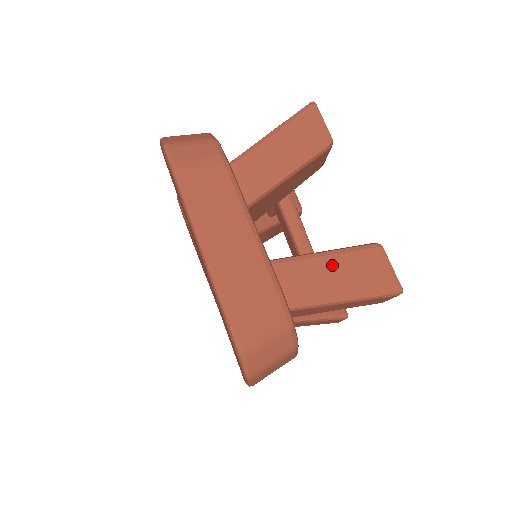
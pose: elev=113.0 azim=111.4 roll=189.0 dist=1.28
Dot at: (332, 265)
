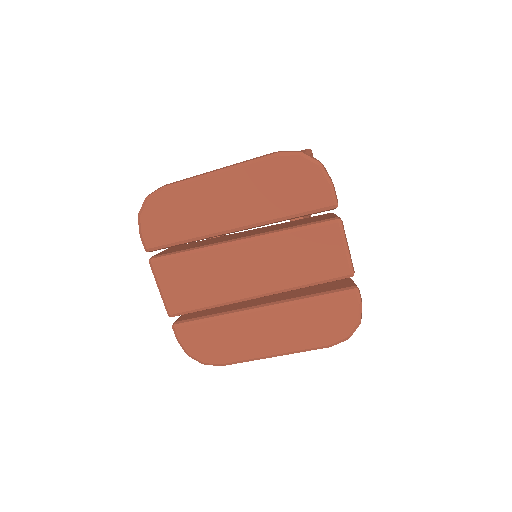
Dot at: occluded
